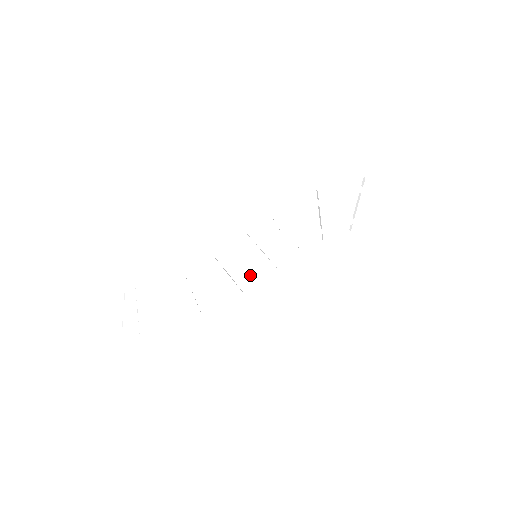
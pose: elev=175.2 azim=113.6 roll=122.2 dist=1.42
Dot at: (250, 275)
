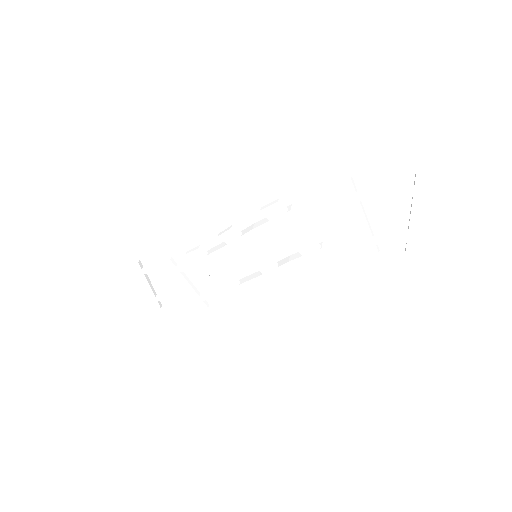
Dot at: (254, 277)
